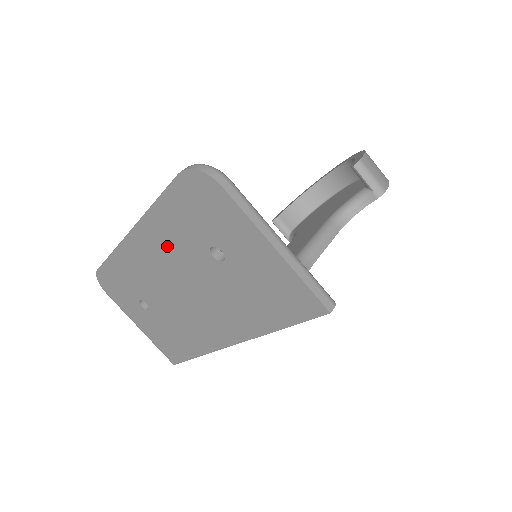
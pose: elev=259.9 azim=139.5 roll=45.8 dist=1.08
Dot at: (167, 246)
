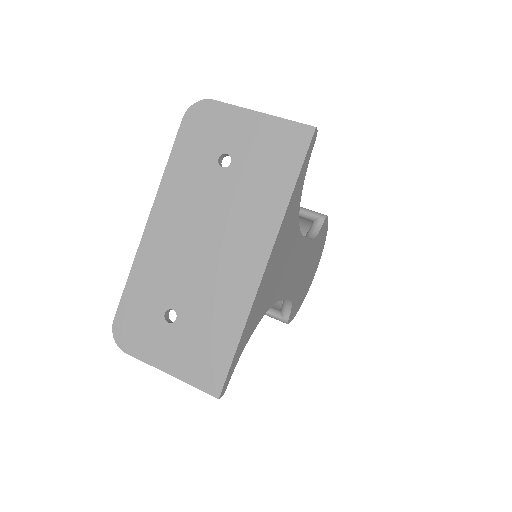
Dot at: (184, 197)
